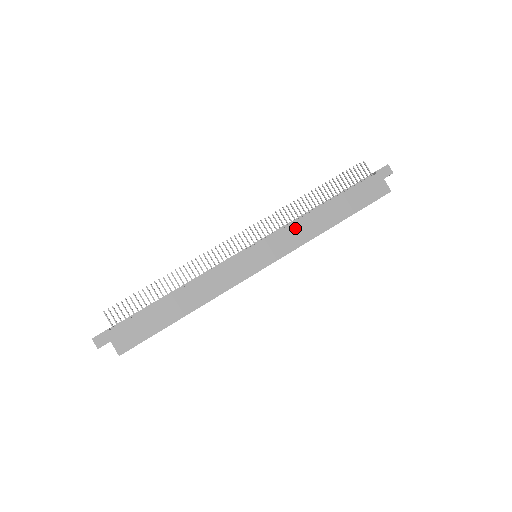
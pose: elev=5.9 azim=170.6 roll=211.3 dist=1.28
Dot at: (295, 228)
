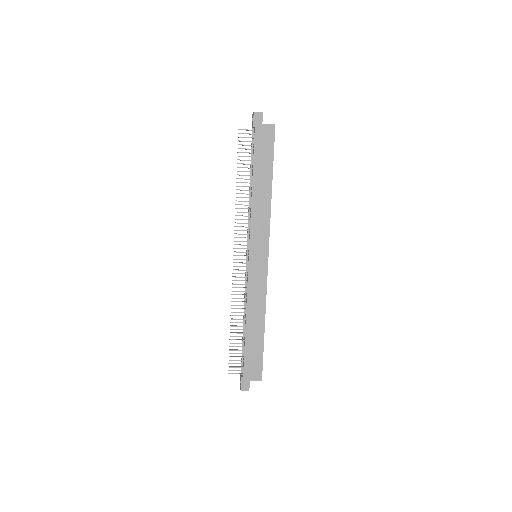
Dot at: (255, 218)
